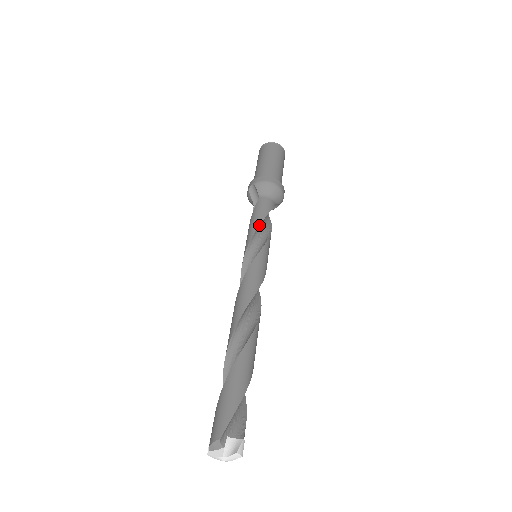
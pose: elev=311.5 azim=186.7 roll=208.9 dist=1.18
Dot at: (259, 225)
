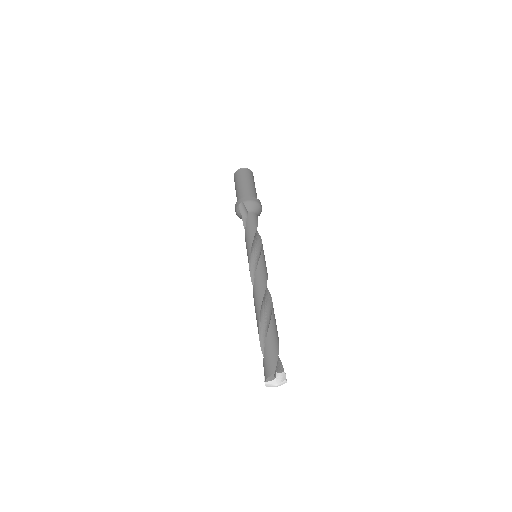
Dot at: occluded
